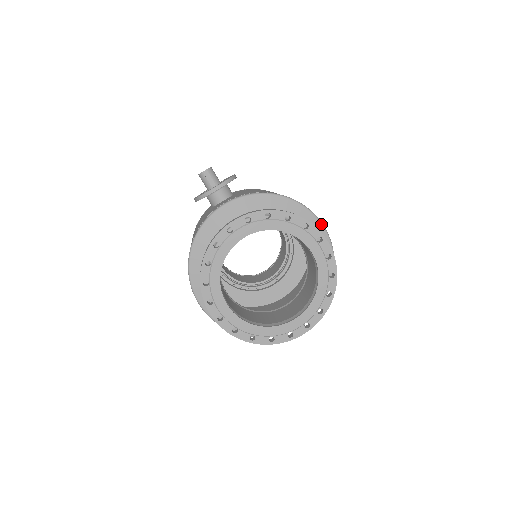
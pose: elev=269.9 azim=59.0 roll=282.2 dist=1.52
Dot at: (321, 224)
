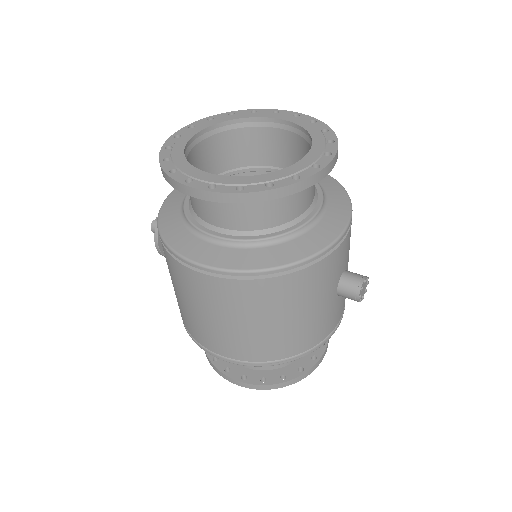
Dot at: occluded
